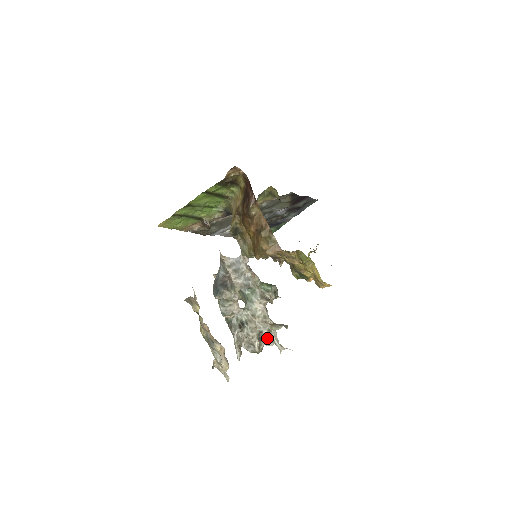
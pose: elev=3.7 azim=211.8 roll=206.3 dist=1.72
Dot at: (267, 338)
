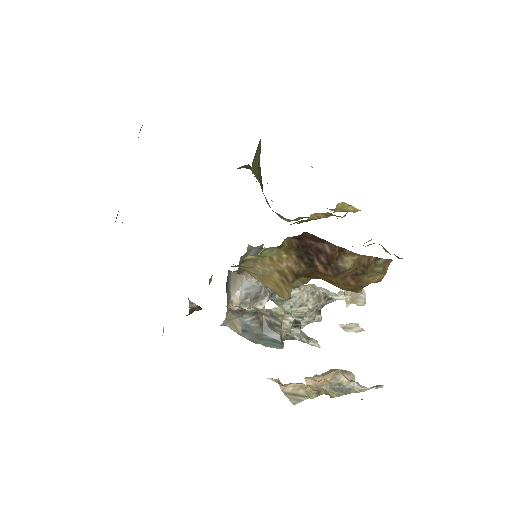
Dot at: (326, 304)
